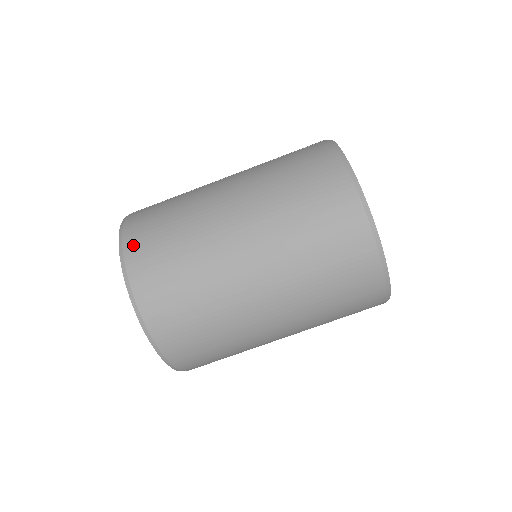
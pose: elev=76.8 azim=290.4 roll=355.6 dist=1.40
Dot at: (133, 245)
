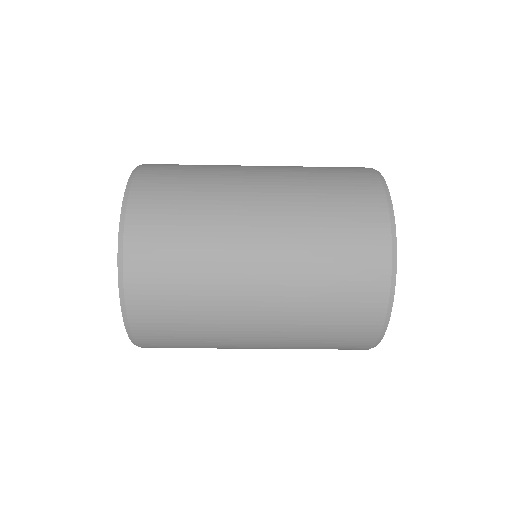
Dot at: (145, 180)
